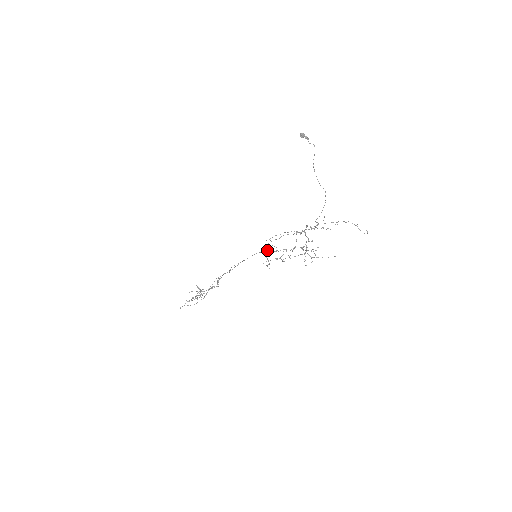
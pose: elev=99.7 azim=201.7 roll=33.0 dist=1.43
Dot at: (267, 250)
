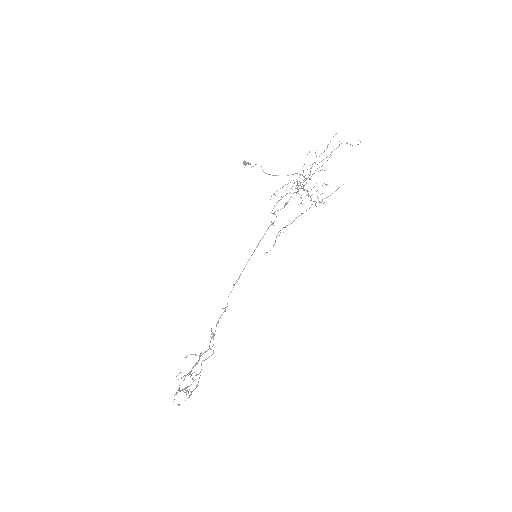
Dot at: (271, 224)
